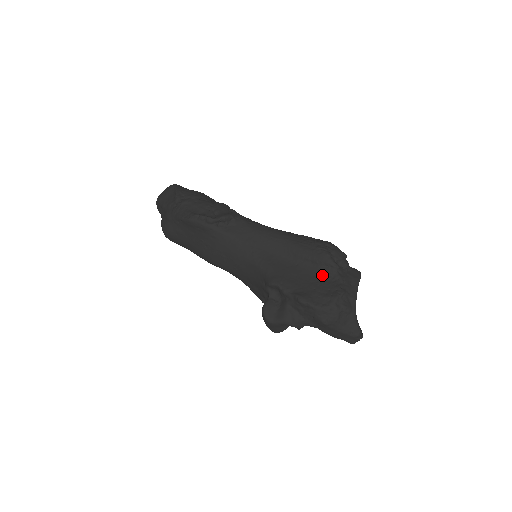
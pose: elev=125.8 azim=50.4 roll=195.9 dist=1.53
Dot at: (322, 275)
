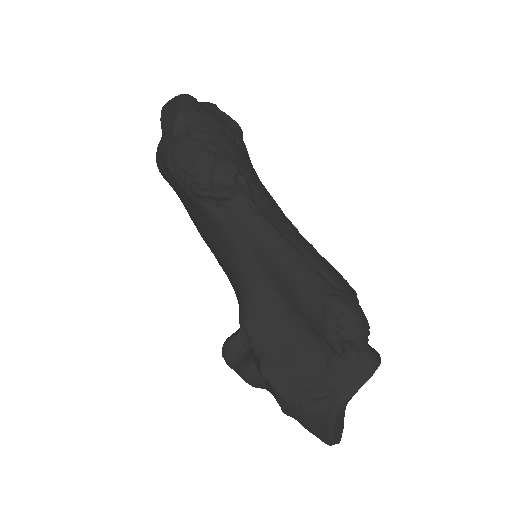
Dot at: (313, 349)
